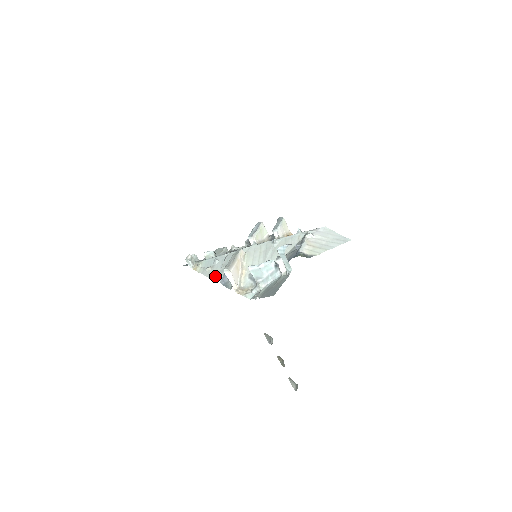
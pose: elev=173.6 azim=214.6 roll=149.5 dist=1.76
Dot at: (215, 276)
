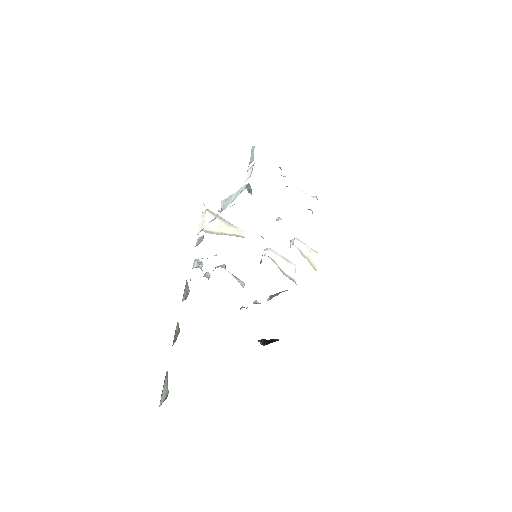
Dot at: occluded
